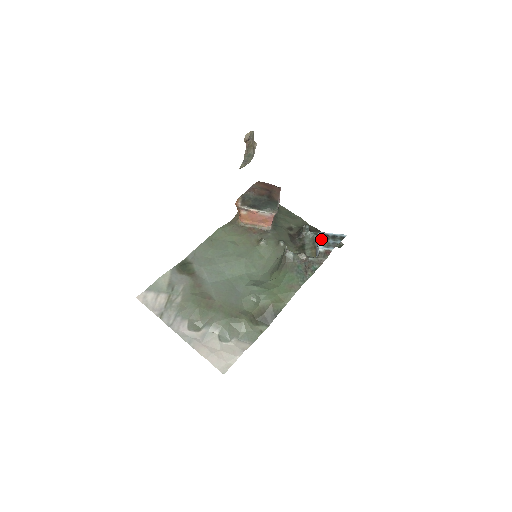
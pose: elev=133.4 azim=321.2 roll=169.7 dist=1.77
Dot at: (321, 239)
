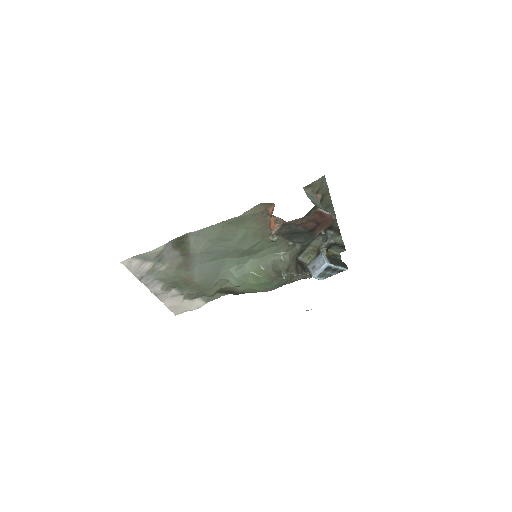
Dot at: (322, 270)
